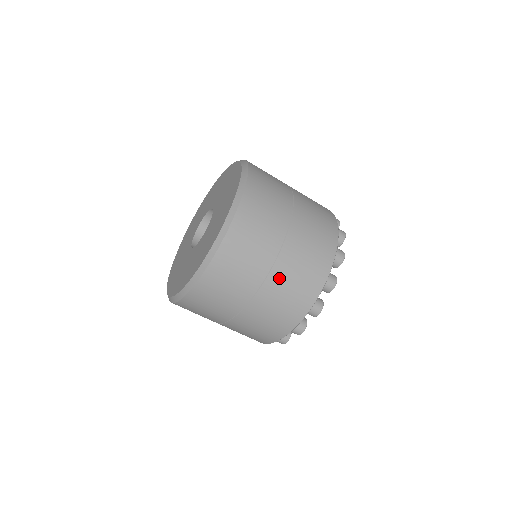
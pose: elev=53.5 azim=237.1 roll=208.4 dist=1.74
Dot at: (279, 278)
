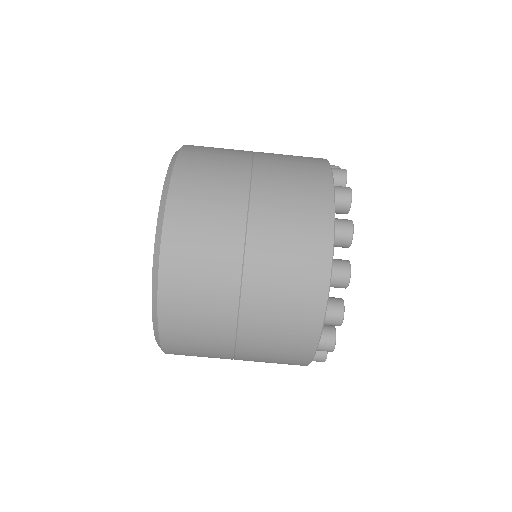
Dot at: (253, 337)
